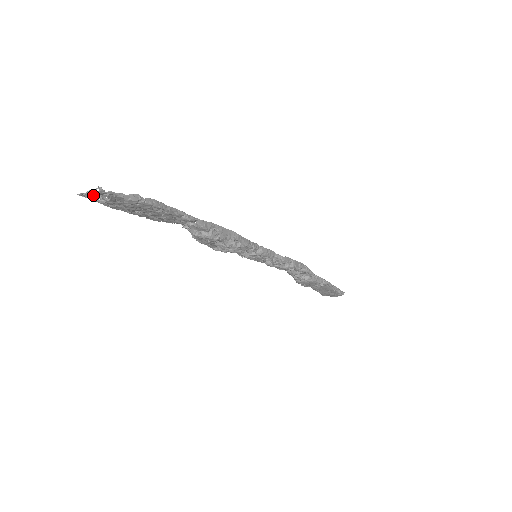
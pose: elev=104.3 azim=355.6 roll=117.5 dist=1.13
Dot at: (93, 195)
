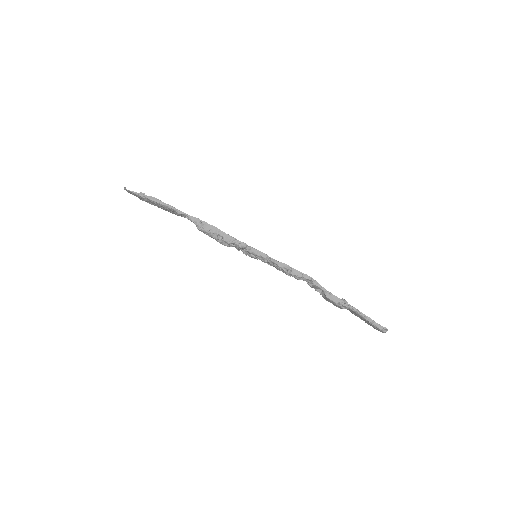
Dot at: (131, 193)
